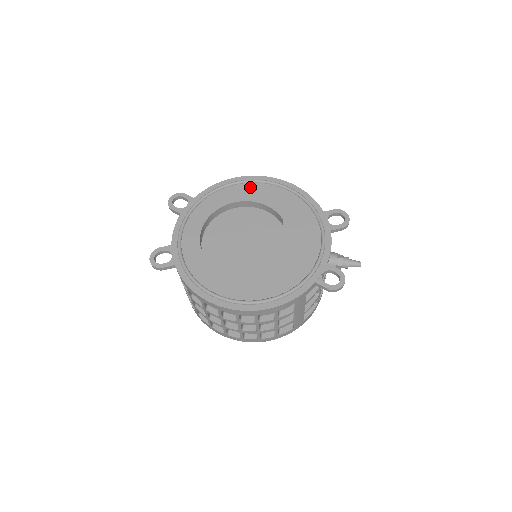
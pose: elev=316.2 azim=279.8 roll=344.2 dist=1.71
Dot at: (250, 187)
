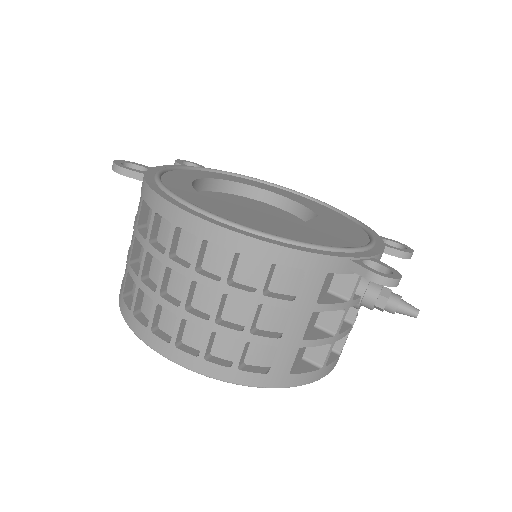
Dot at: (285, 191)
